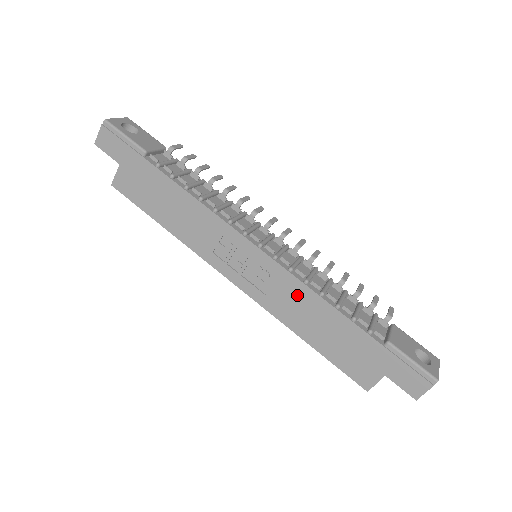
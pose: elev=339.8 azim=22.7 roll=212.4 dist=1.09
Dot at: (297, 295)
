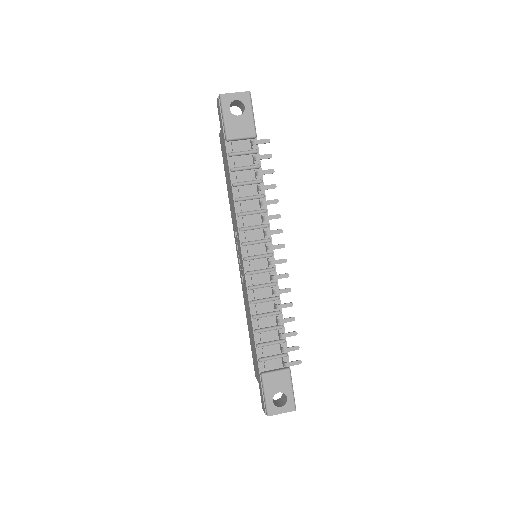
Dot at: (247, 302)
